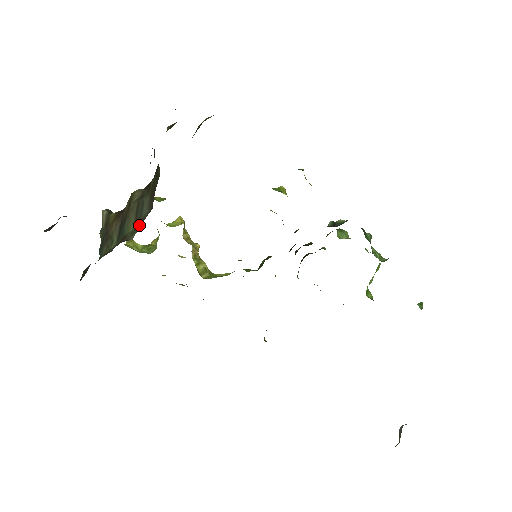
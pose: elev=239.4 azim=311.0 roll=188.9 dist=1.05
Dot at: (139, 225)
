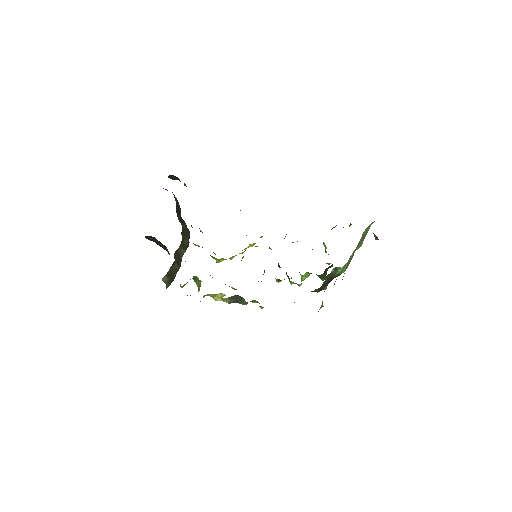
Dot at: occluded
